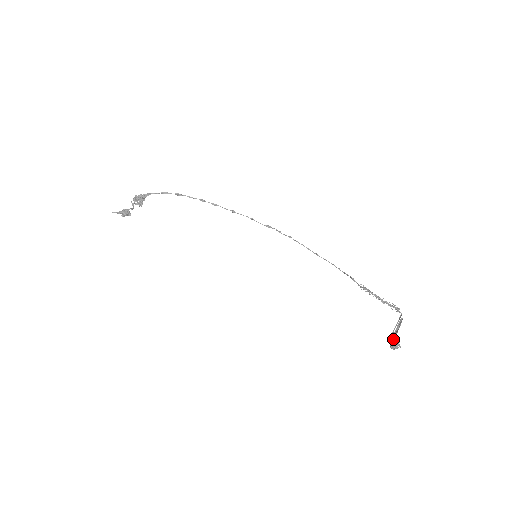
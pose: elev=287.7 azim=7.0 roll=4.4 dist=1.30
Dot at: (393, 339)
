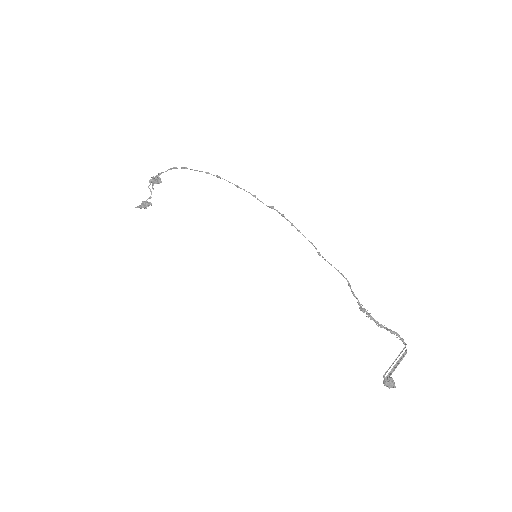
Dot at: (384, 381)
